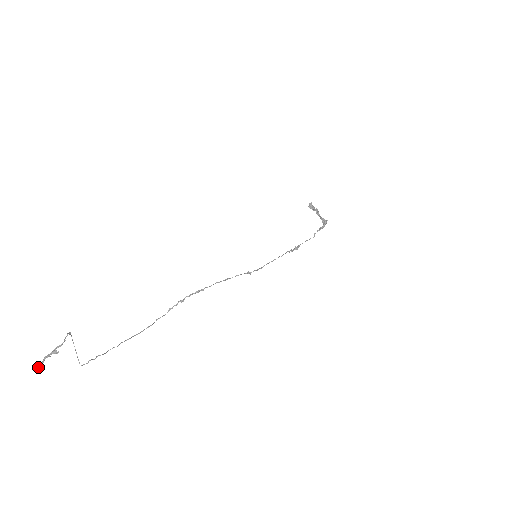
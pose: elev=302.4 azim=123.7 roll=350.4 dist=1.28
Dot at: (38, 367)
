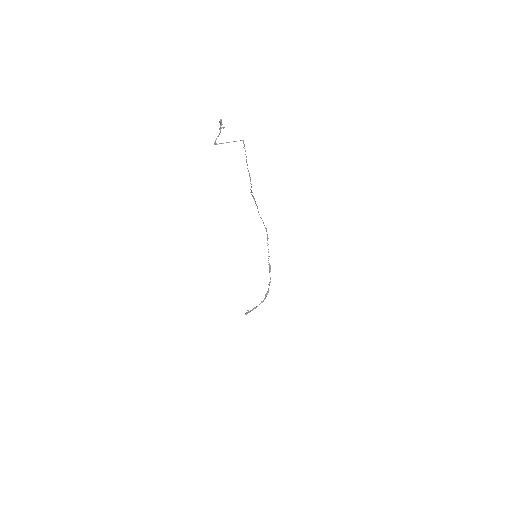
Dot at: (221, 120)
